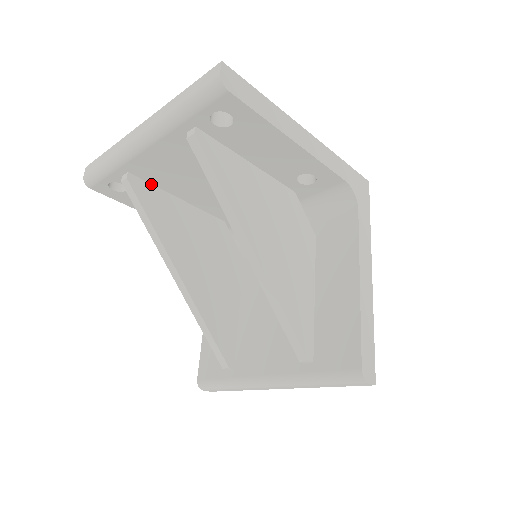
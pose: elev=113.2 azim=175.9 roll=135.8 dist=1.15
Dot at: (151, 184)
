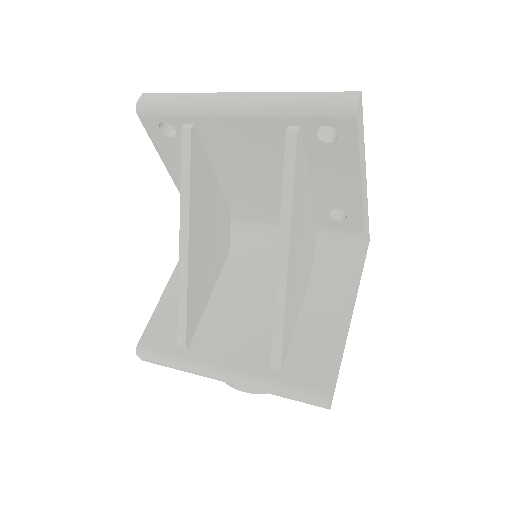
Dot at: (203, 145)
